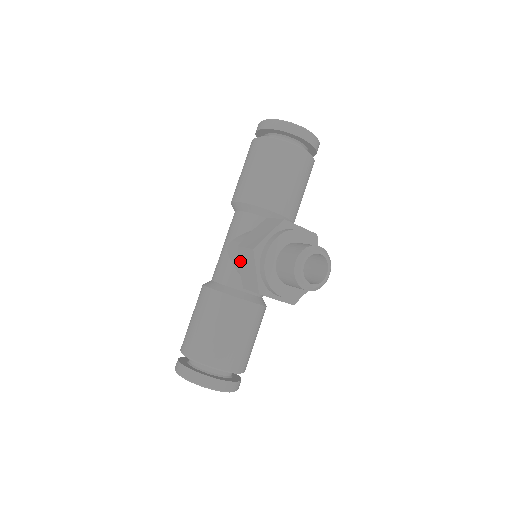
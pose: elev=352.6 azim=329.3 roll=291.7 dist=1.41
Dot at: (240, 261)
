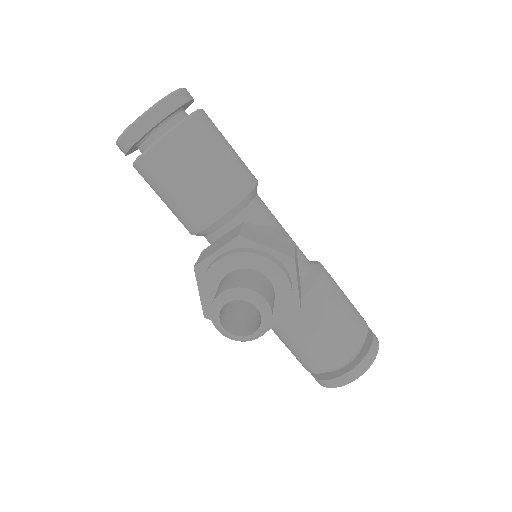
Dot at: occluded
